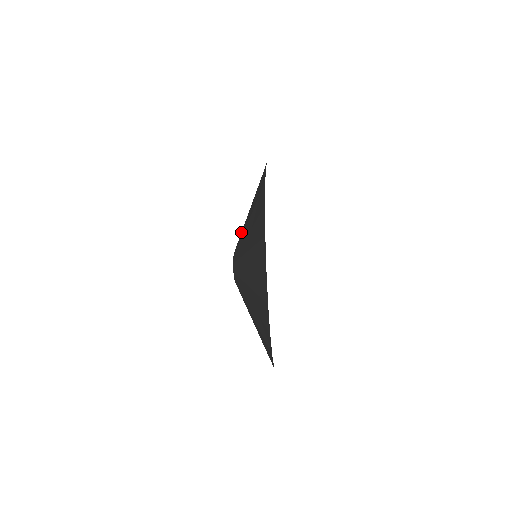
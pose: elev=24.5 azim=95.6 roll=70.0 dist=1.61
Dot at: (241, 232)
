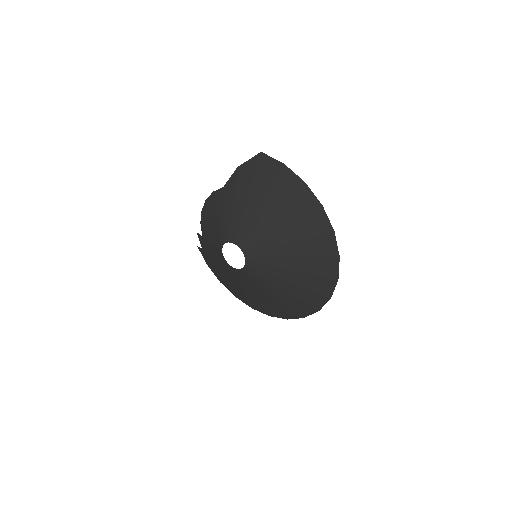
Dot at: (267, 267)
